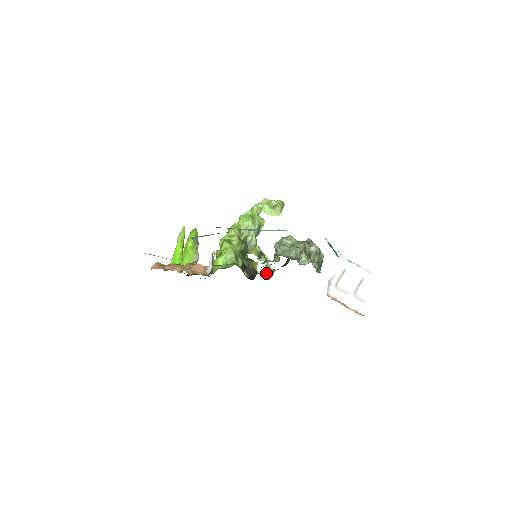
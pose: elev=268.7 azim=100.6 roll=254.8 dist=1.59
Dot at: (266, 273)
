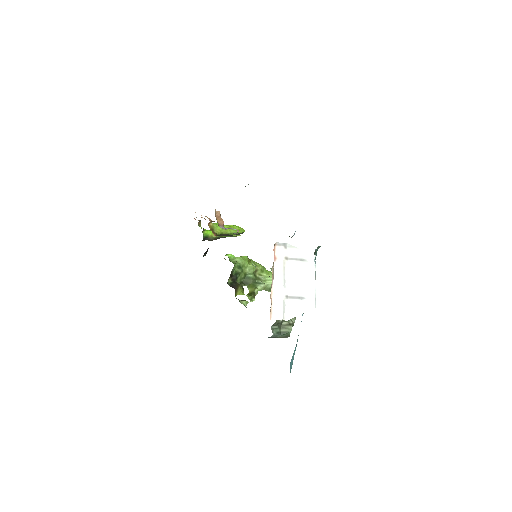
Dot at: (240, 300)
